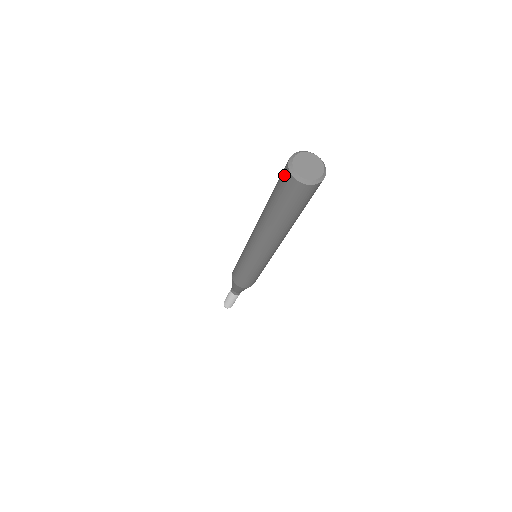
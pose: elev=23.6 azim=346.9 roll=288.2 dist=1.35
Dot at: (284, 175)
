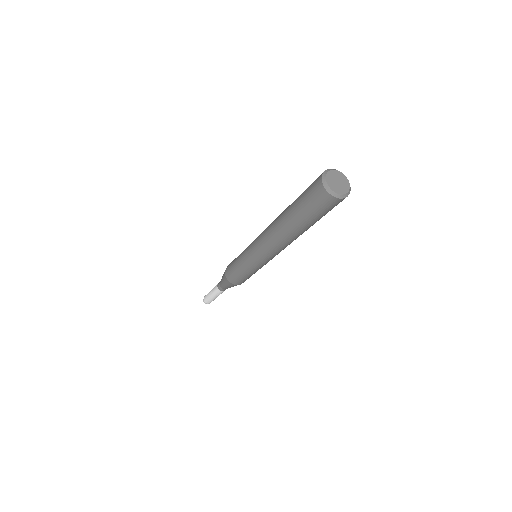
Dot at: (315, 183)
